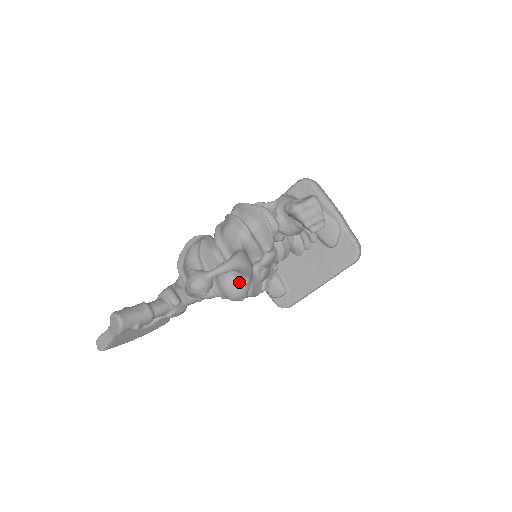
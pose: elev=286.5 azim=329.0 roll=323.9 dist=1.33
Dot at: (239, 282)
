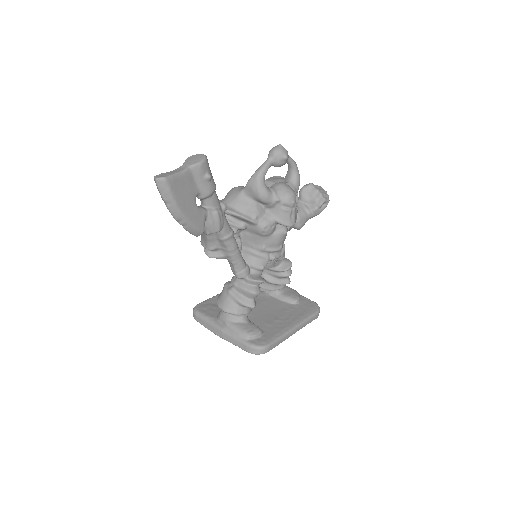
Dot at: (292, 189)
